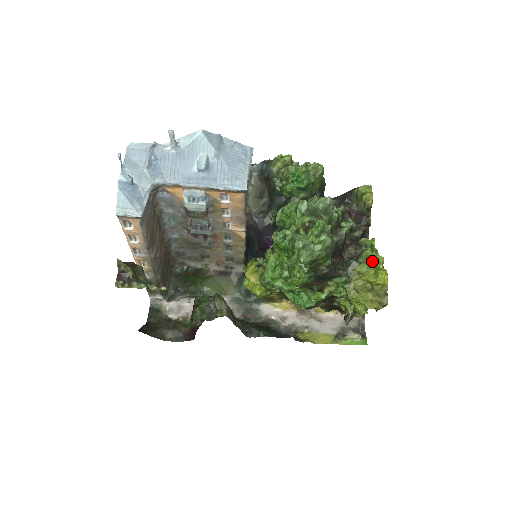
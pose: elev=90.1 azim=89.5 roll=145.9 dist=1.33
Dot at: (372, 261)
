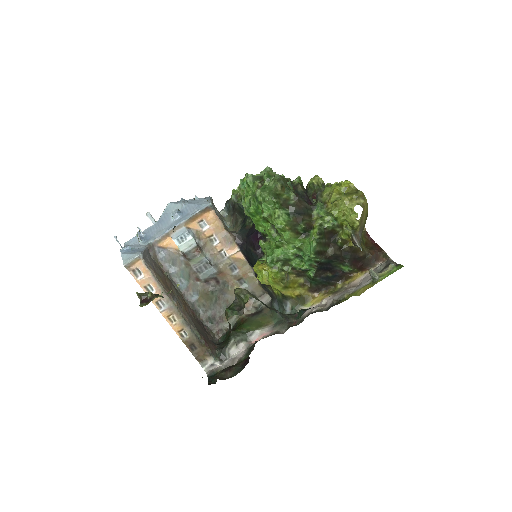
Dot at: occluded
